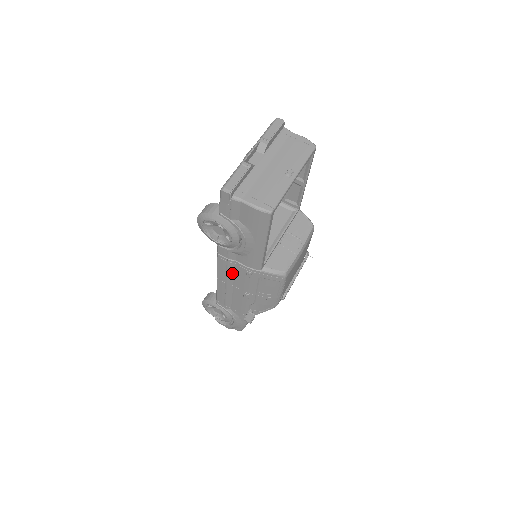
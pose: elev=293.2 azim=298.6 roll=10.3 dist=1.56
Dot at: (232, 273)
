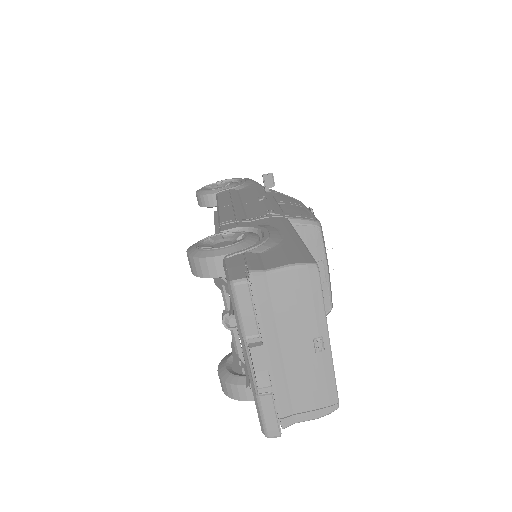
Dot at: occluded
